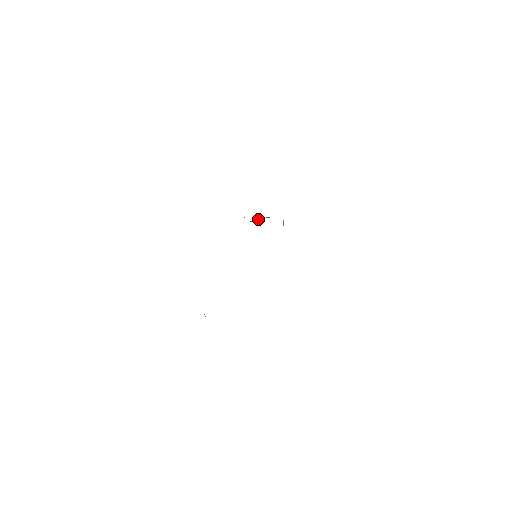
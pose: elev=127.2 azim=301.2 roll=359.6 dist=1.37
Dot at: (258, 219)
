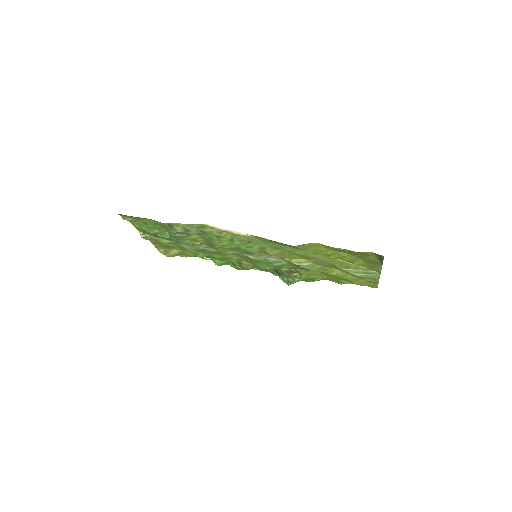
Dot at: (286, 277)
